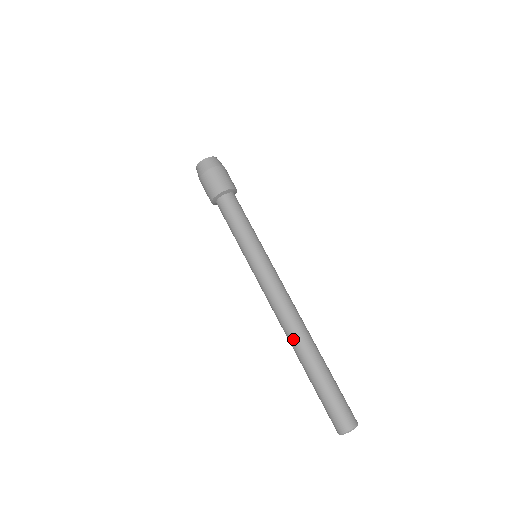
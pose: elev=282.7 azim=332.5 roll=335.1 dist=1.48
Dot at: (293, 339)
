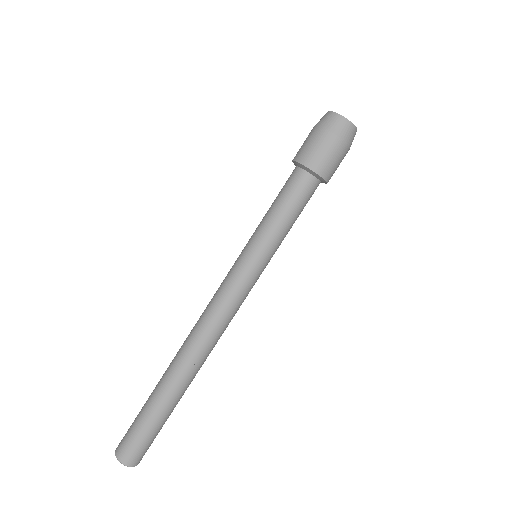
Dot at: (190, 361)
